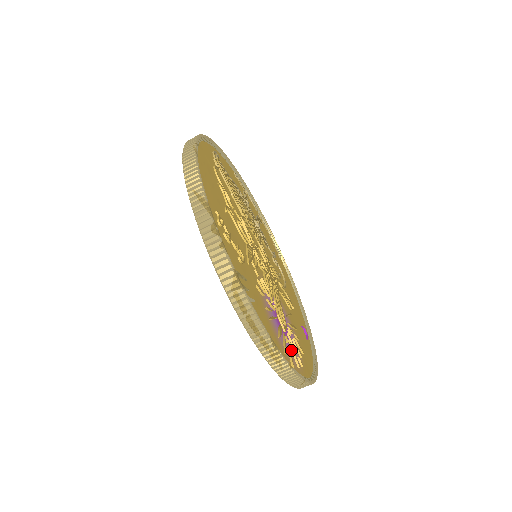
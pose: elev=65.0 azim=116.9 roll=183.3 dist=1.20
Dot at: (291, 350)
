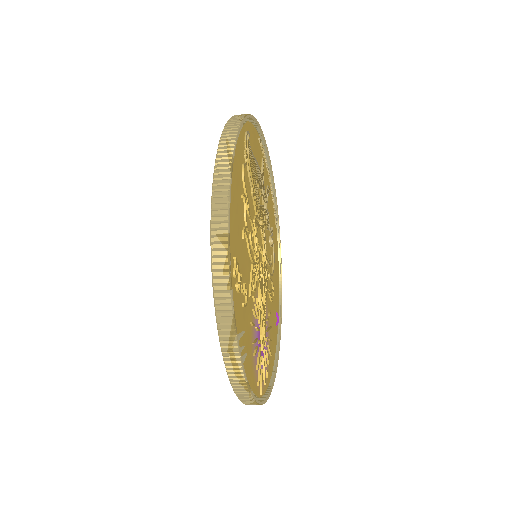
Dot at: (263, 368)
